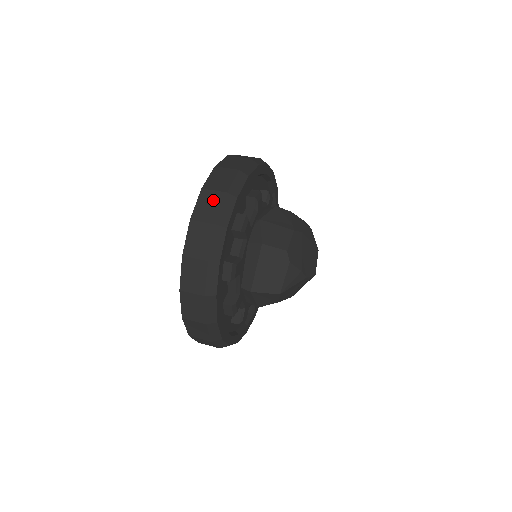
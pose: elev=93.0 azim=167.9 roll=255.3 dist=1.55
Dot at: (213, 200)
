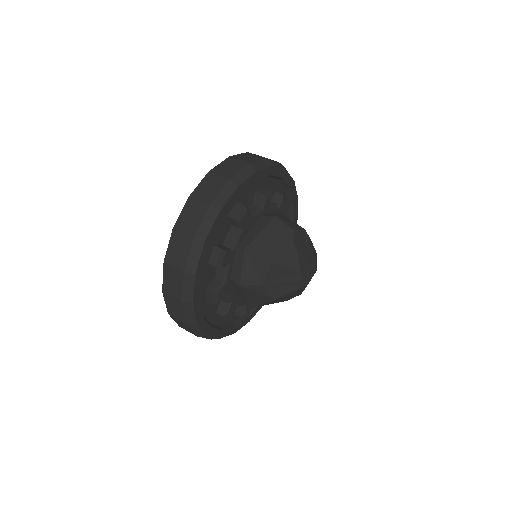
Dot at: (254, 157)
